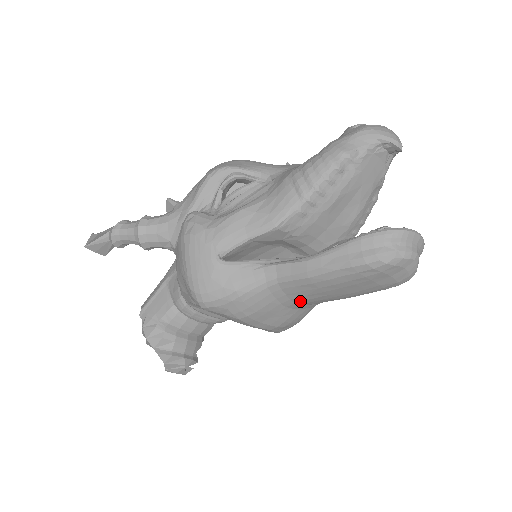
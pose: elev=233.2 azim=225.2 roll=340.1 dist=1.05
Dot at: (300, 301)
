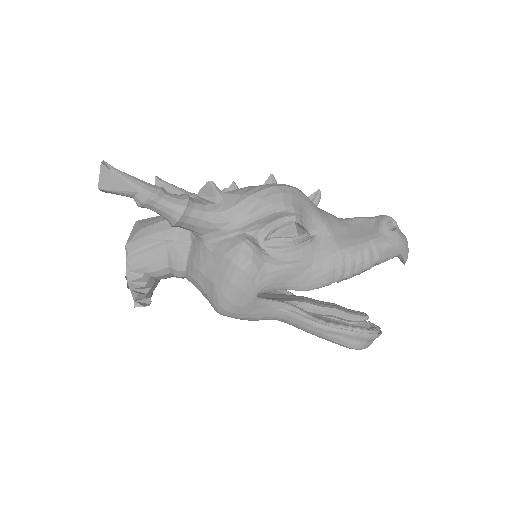
Dot at: occluded
